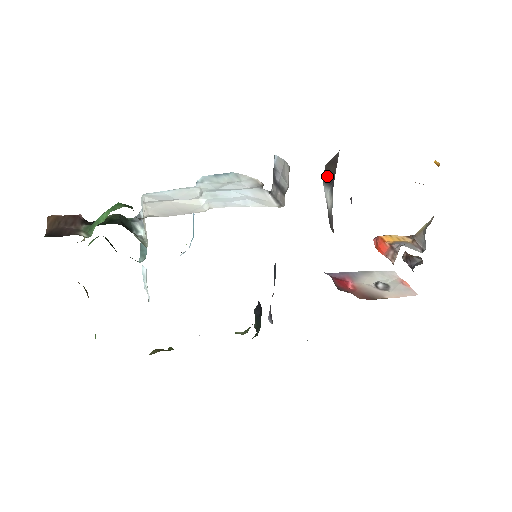
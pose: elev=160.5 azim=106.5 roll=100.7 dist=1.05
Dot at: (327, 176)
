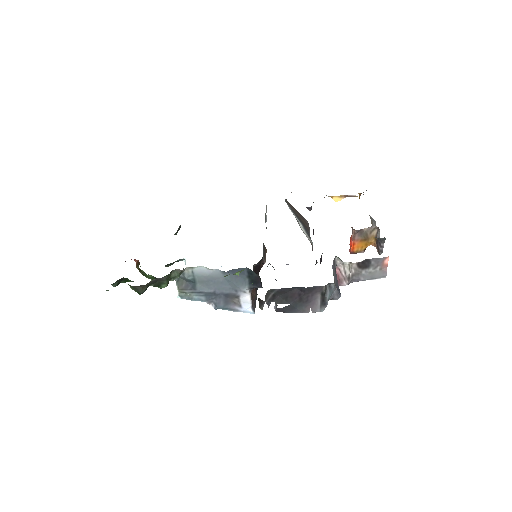
Dot at: (293, 210)
